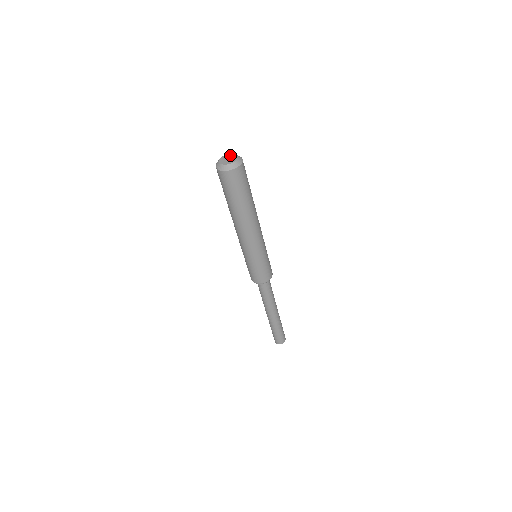
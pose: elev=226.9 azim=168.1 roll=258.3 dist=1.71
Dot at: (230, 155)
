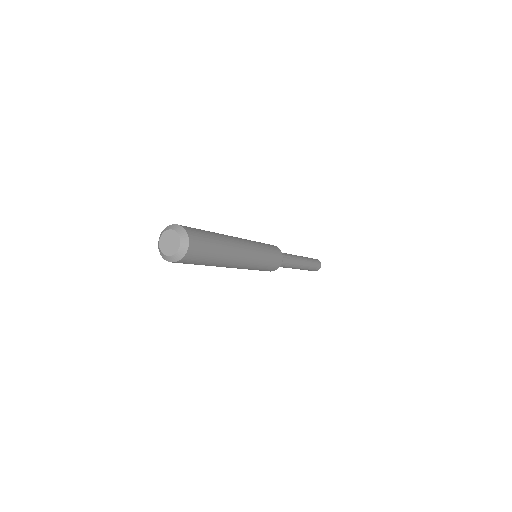
Dot at: (177, 239)
